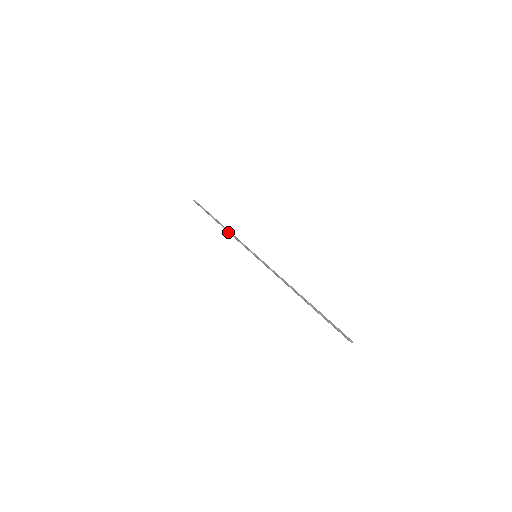
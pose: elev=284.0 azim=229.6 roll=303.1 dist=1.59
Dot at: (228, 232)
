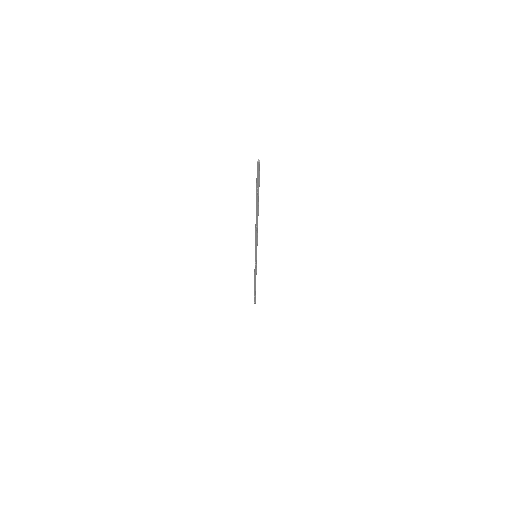
Dot at: (255, 279)
